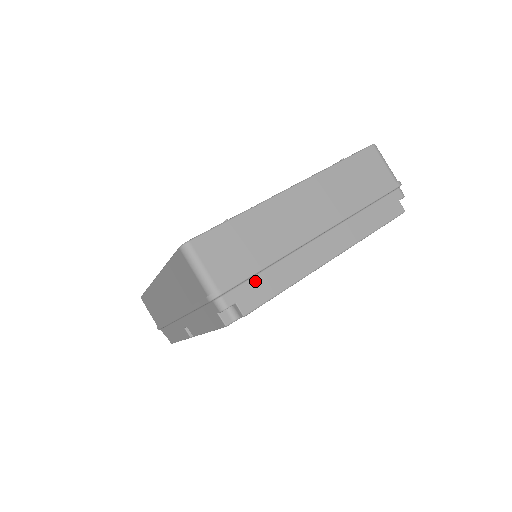
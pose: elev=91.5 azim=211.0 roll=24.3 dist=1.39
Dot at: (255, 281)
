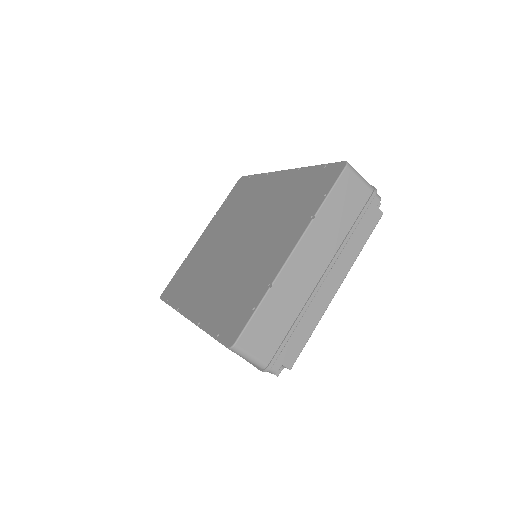
Dot at: (290, 342)
